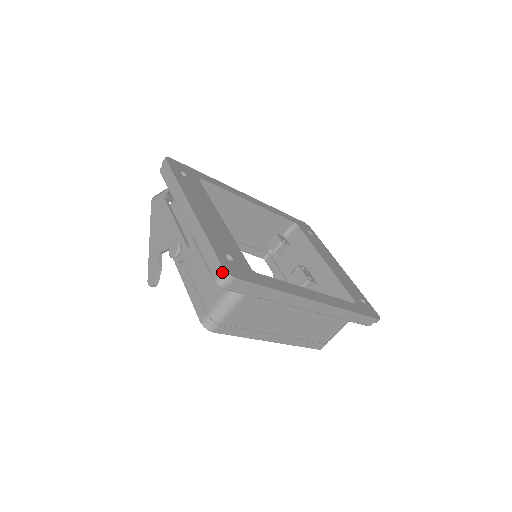
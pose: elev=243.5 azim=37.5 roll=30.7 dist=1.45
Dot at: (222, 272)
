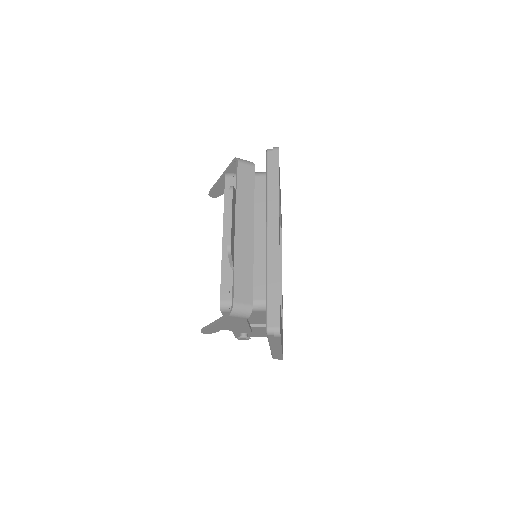
Dot at: occluded
